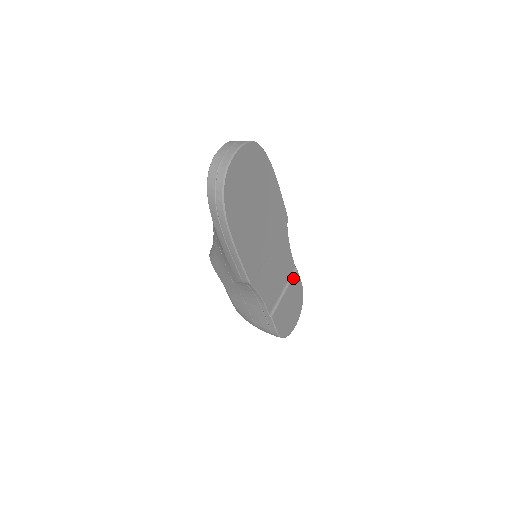
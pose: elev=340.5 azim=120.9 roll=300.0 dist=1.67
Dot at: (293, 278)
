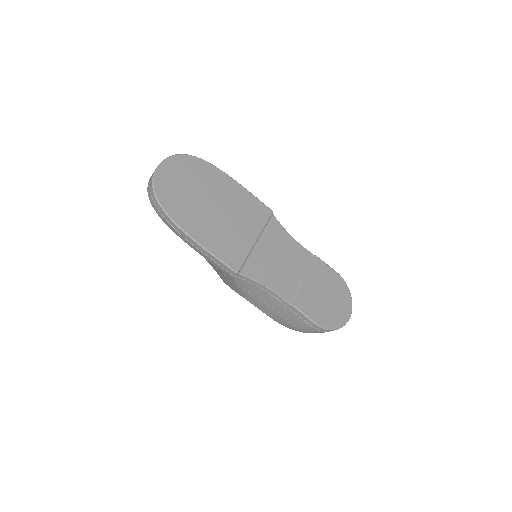
Dot at: (314, 266)
